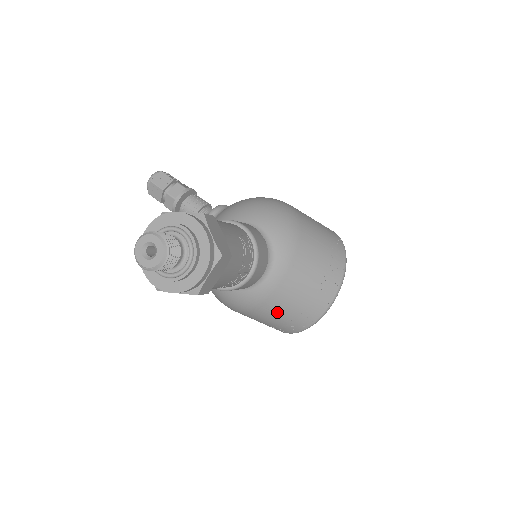
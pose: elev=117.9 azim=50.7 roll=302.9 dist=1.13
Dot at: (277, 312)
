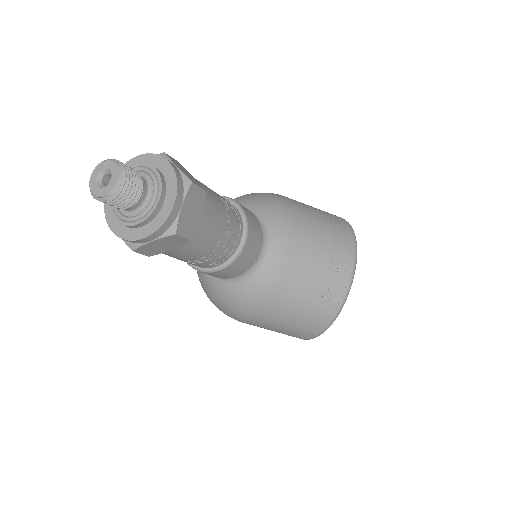
Dot at: (293, 300)
